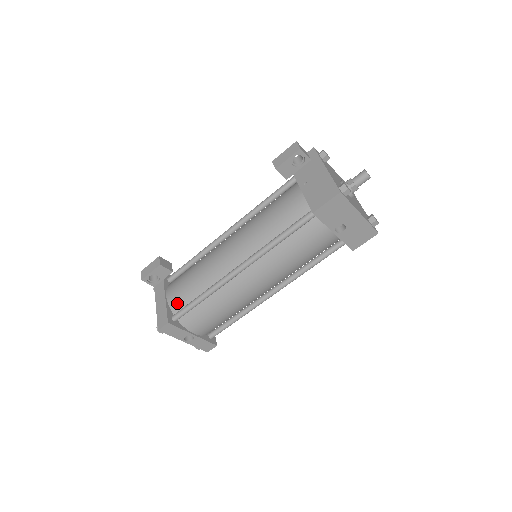
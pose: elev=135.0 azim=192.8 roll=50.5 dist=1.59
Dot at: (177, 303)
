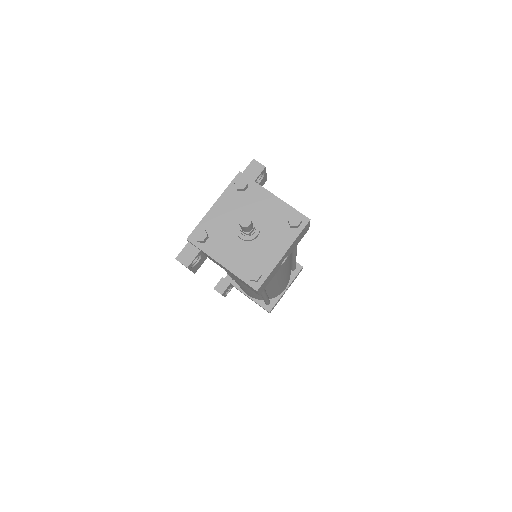
Dot at: occluded
